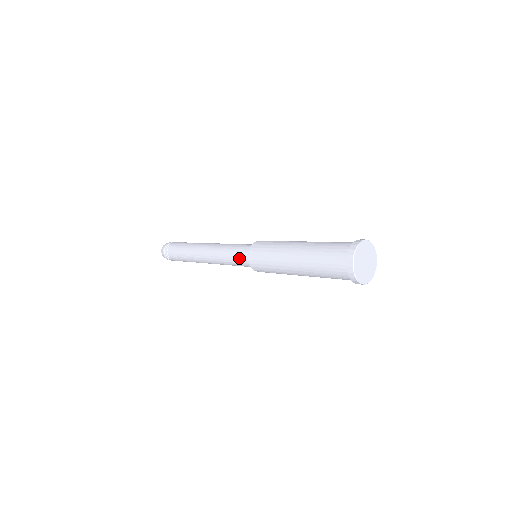
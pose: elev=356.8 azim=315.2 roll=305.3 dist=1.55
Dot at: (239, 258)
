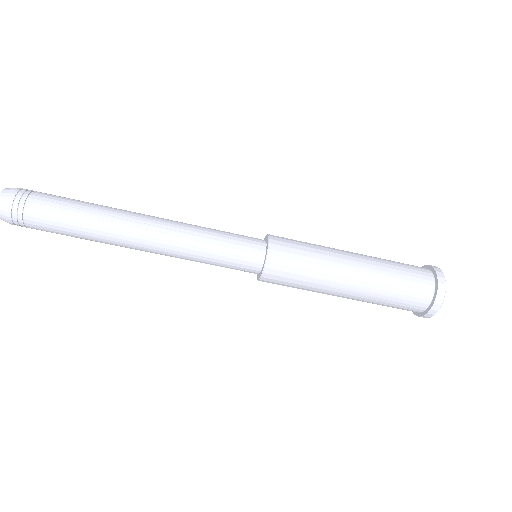
Dot at: (241, 241)
